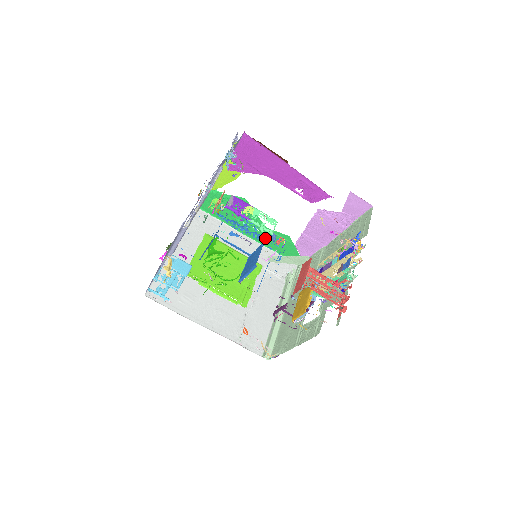
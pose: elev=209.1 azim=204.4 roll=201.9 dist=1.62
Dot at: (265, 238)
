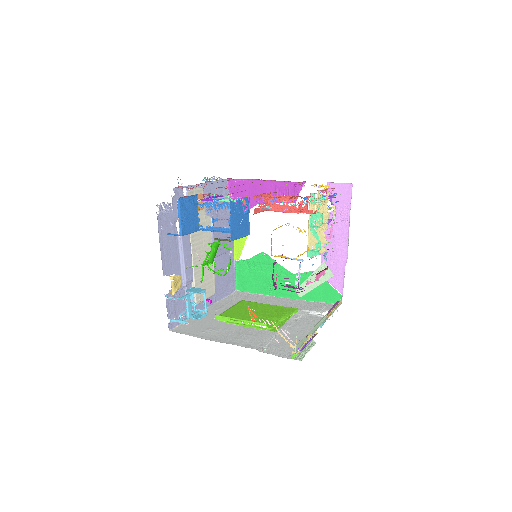
Dot at: occluded
